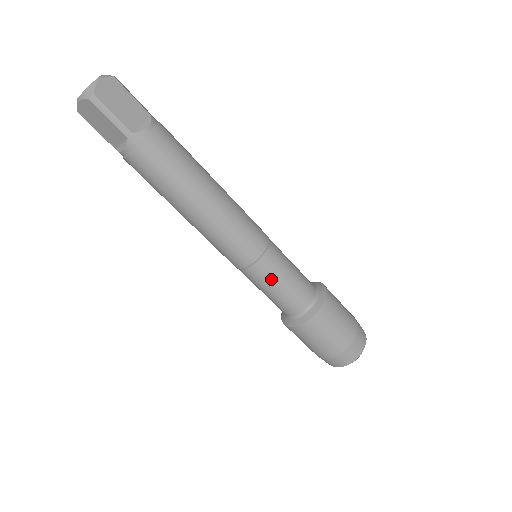
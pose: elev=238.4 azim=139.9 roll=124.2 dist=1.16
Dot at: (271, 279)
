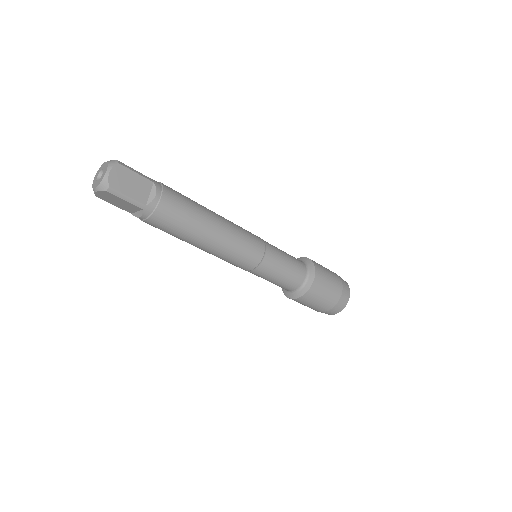
Dot at: (272, 273)
